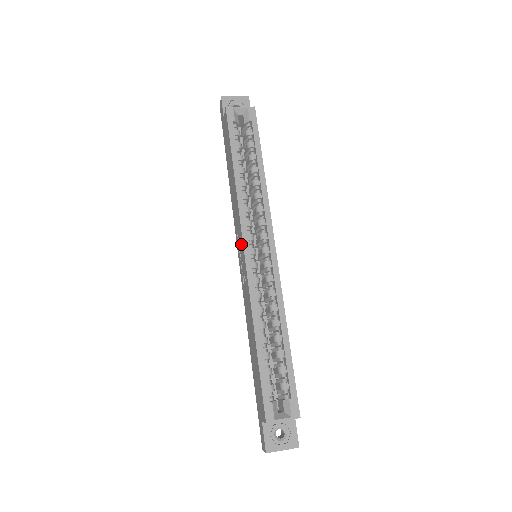
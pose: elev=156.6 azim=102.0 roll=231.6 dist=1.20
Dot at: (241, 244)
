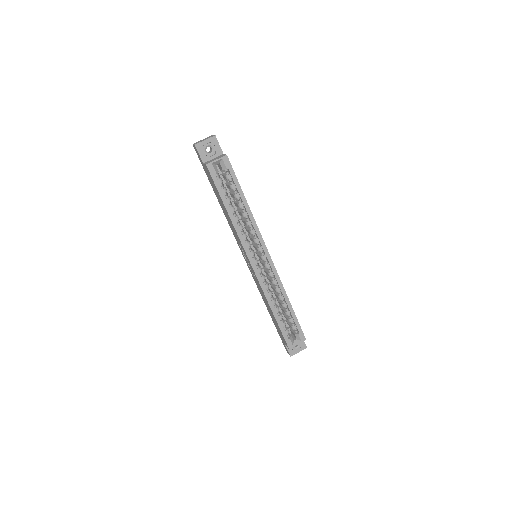
Dot at: (247, 258)
